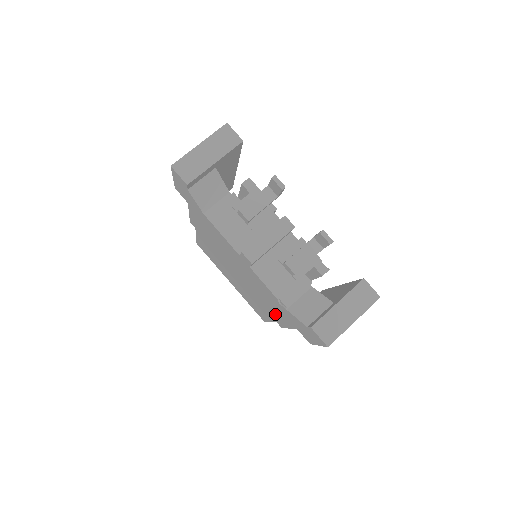
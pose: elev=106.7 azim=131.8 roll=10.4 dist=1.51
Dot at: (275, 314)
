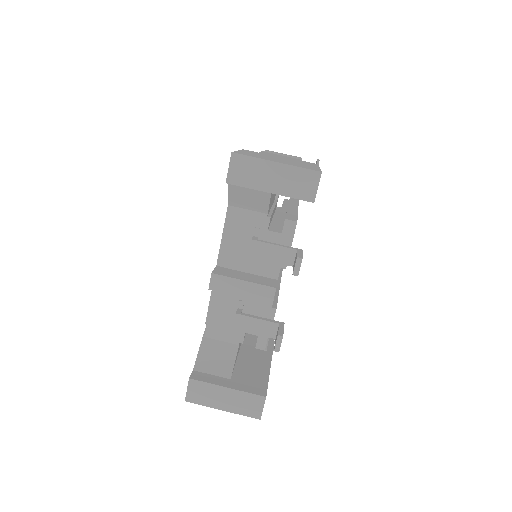
Dot at: occluded
